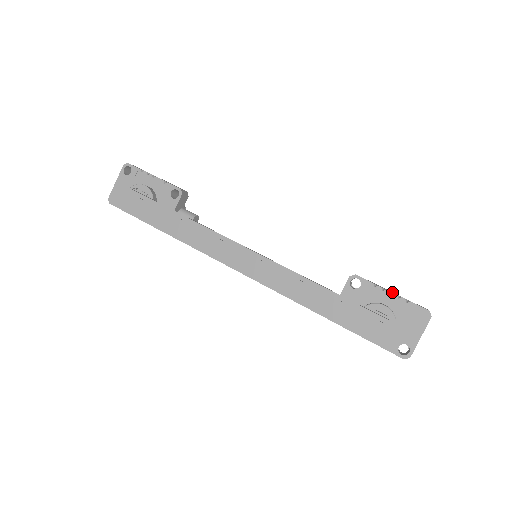
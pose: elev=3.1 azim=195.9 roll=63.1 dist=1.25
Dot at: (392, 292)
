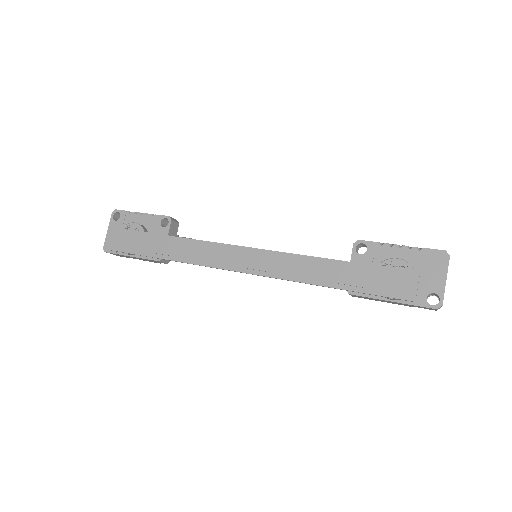
Dot at: occluded
